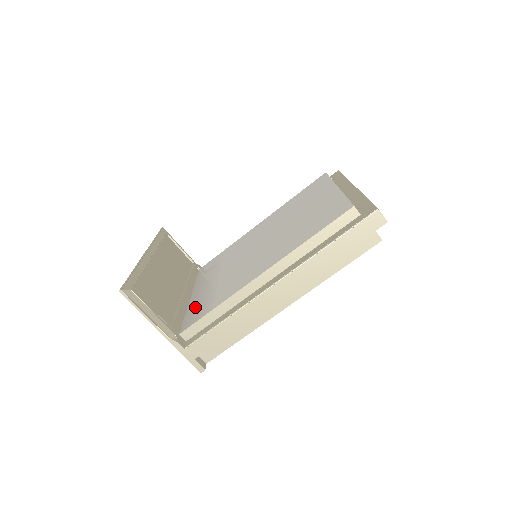
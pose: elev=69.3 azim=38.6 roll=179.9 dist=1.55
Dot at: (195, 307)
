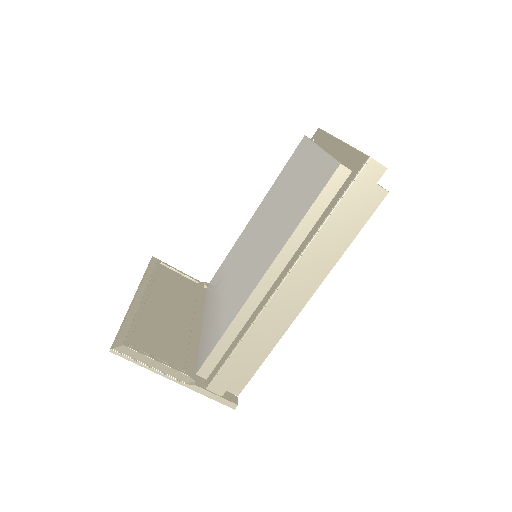
Dot at: (206, 336)
